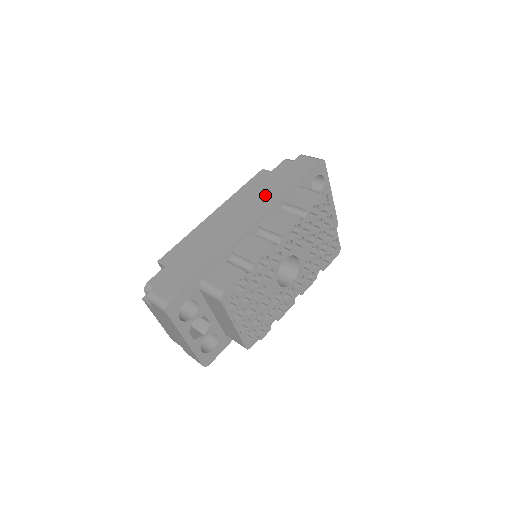
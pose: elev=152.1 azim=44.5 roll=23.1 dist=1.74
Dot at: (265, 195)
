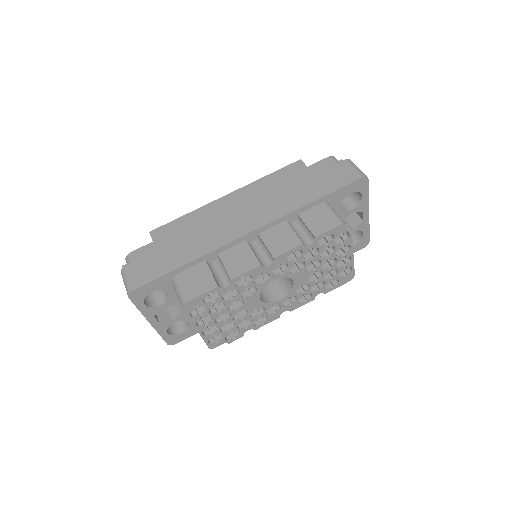
Dot at: (282, 199)
